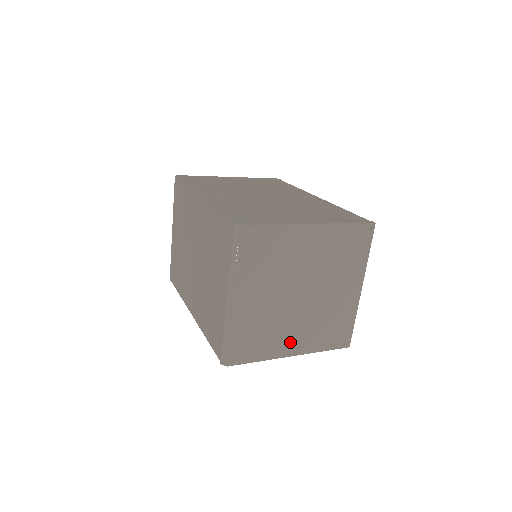
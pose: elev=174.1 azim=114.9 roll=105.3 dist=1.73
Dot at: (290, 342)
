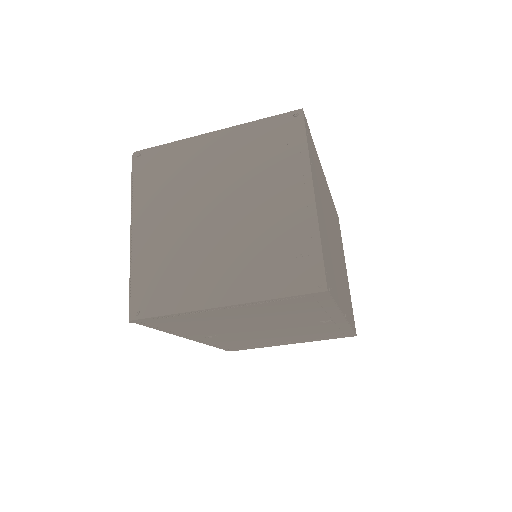
Dot at: (215, 284)
